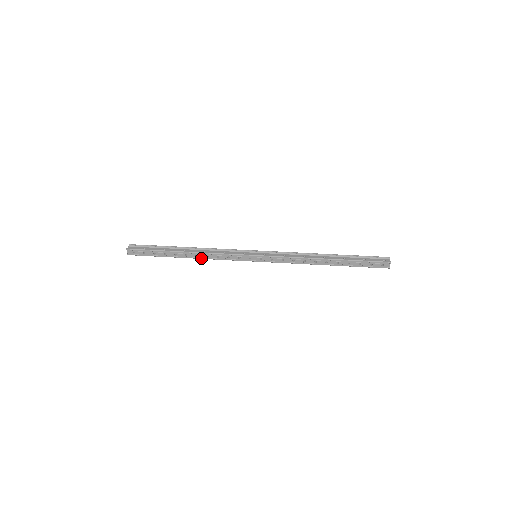
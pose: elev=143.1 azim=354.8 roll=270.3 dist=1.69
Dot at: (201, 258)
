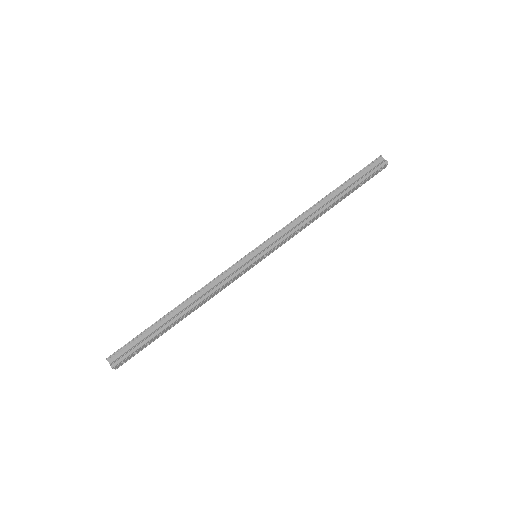
Dot at: (201, 305)
